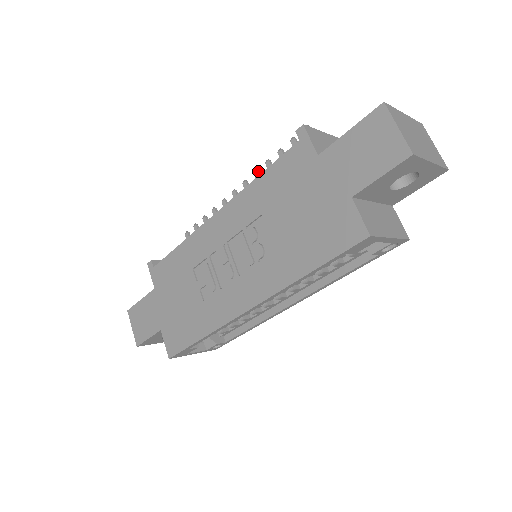
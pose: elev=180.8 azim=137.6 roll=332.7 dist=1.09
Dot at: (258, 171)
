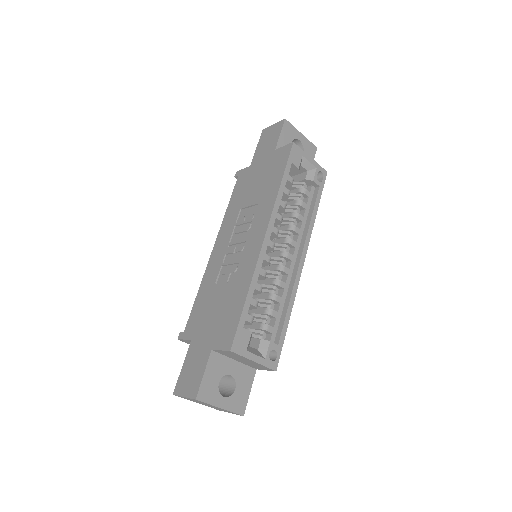
Dot at: occluded
